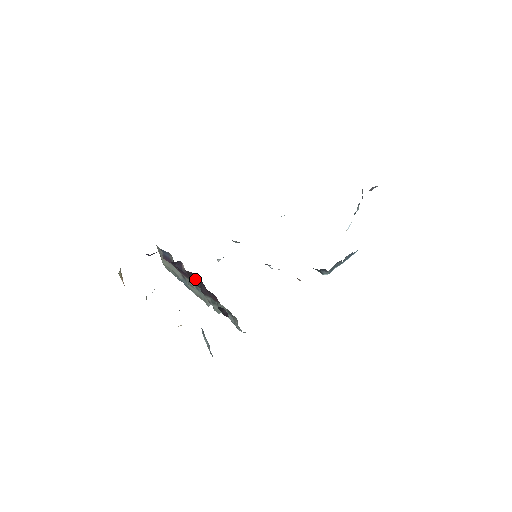
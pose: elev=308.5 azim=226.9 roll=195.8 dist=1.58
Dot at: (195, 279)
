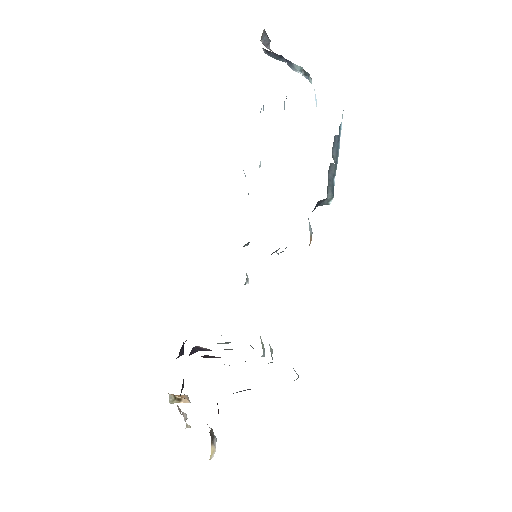
Dot at: (215, 357)
